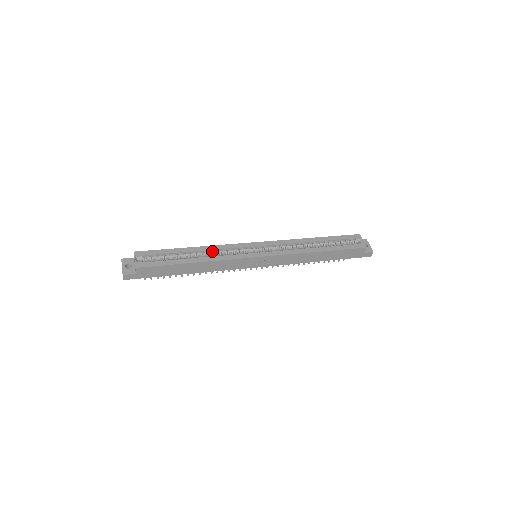
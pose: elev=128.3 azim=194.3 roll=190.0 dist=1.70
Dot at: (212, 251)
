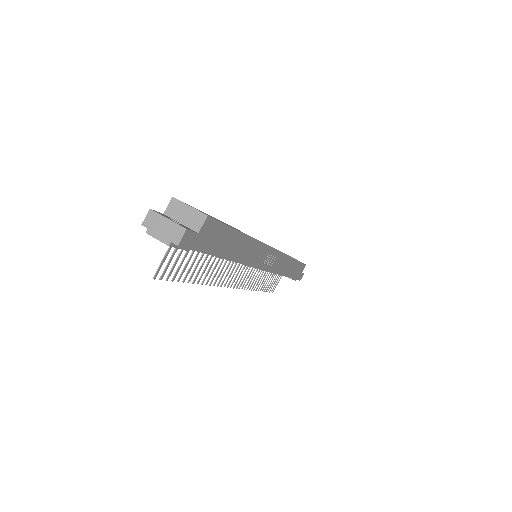
Dot at: occluded
